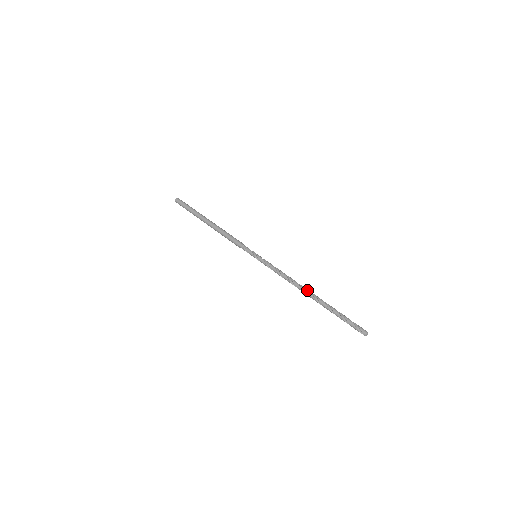
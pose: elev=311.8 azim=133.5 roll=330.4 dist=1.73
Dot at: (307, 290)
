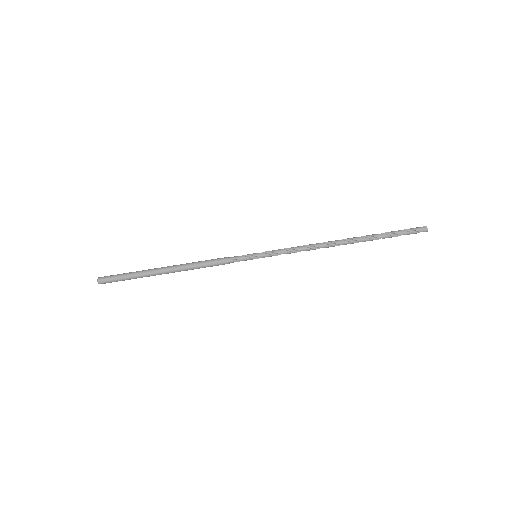
Dot at: (340, 243)
